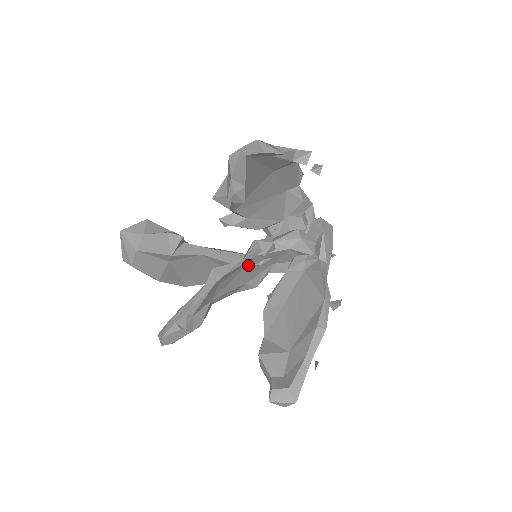
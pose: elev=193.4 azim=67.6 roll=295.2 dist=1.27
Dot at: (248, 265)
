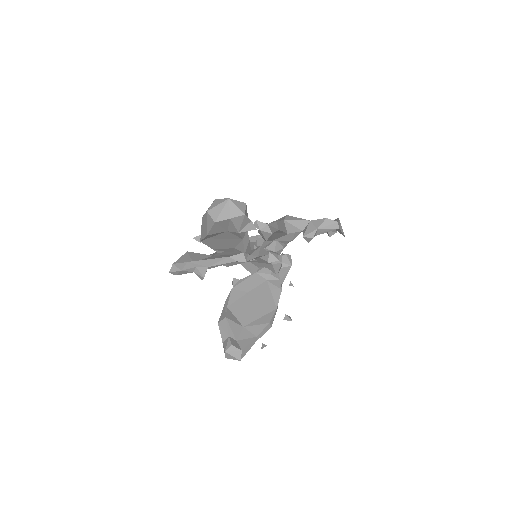
Dot at: occluded
